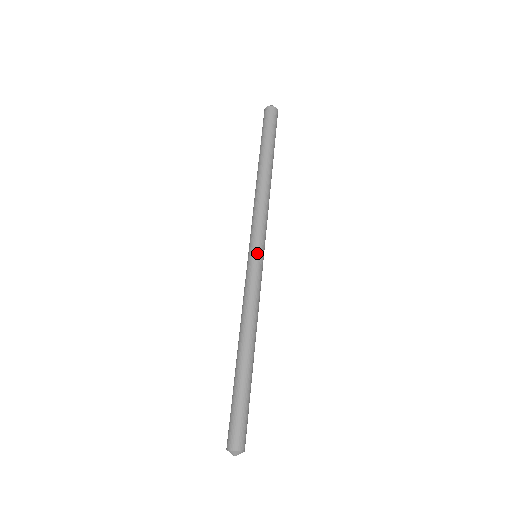
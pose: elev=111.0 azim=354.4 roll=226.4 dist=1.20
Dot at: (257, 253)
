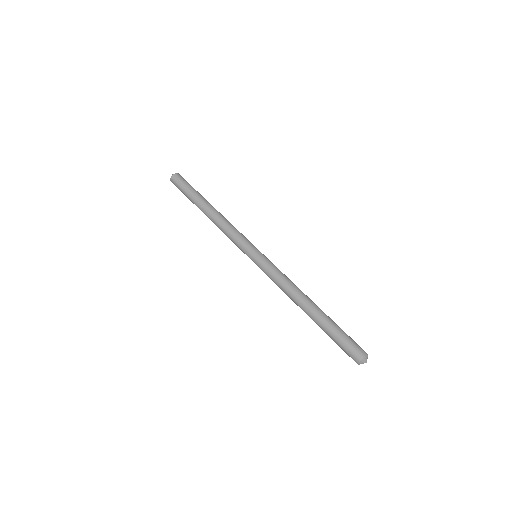
Dot at: occluded
